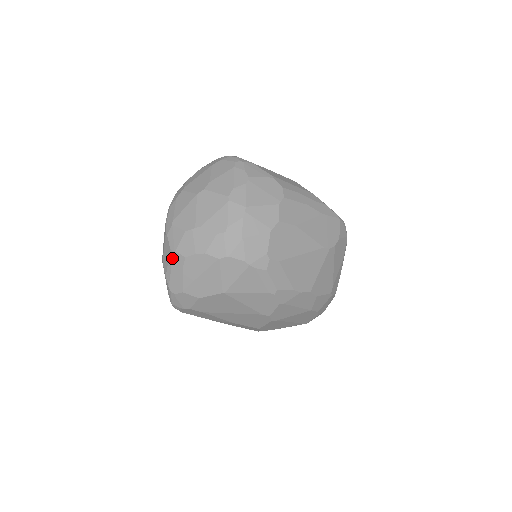
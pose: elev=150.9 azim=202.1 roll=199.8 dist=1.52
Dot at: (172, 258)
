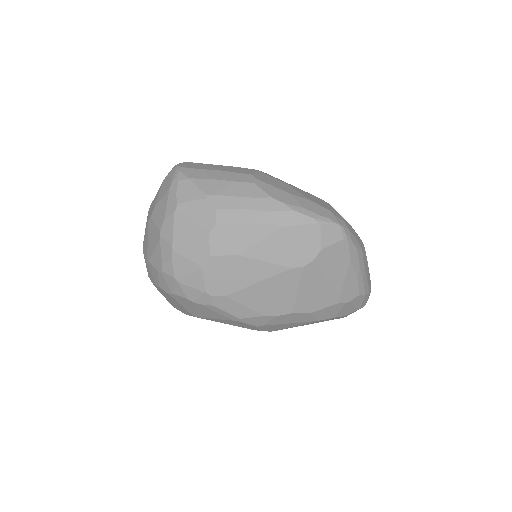
Dot at: occluded
